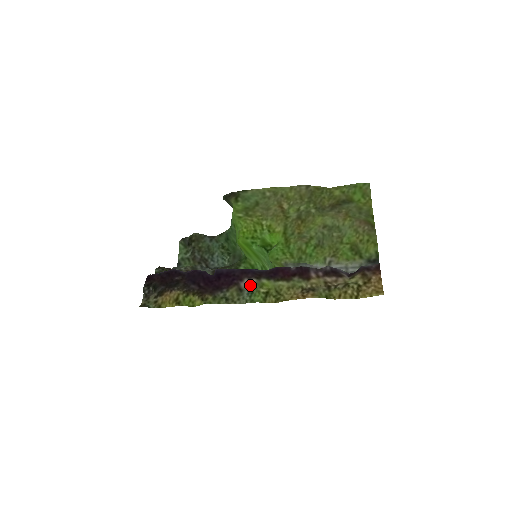
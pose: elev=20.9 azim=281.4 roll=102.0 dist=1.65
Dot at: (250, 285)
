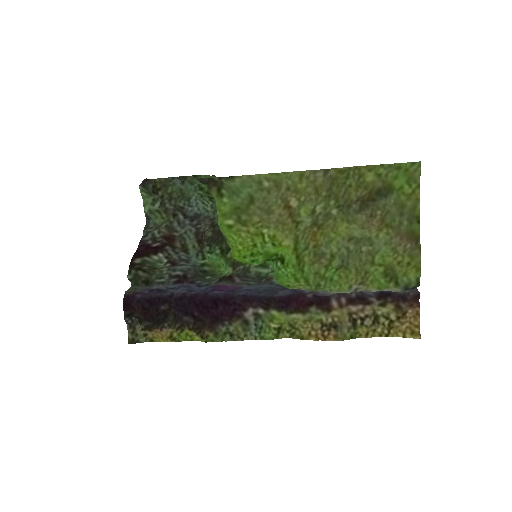
Dot at: (257, 317)
